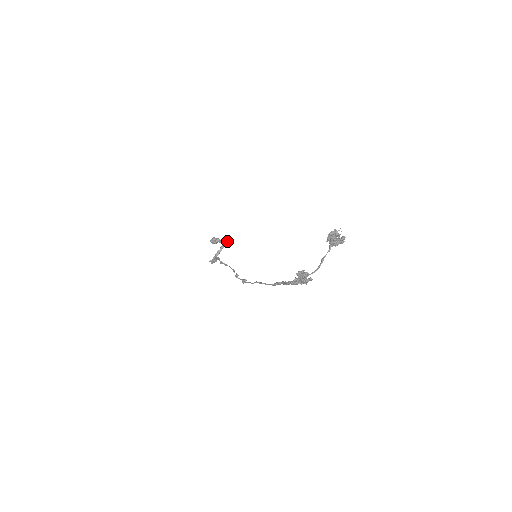
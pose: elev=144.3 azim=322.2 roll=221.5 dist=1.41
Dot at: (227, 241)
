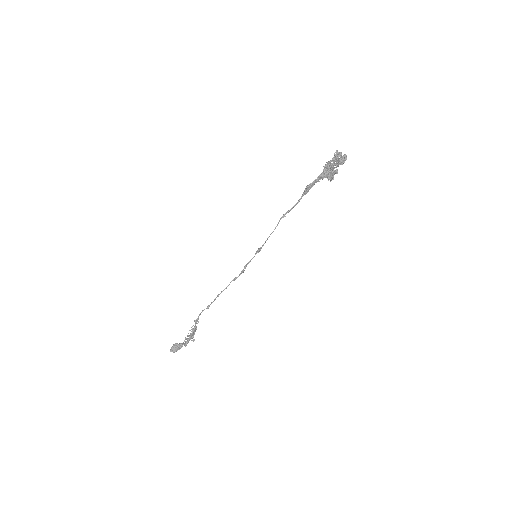
Dot at: (196, 328)
